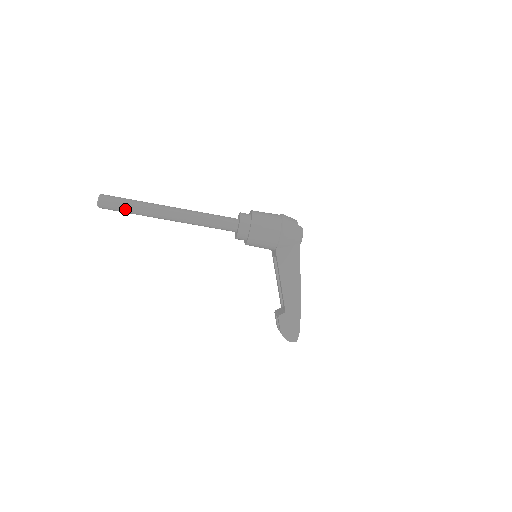
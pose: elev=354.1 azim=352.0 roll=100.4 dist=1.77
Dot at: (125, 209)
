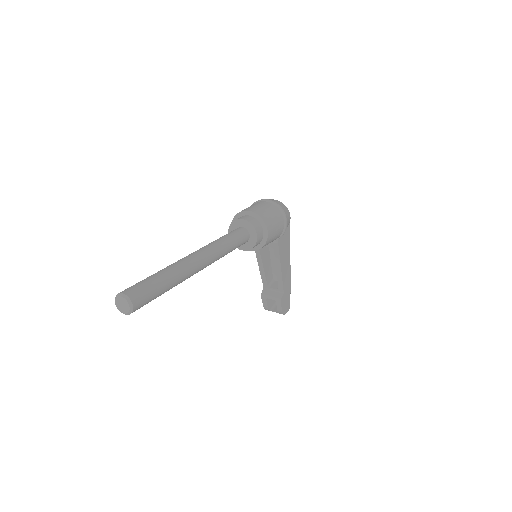
Dot at: (160, 294)
